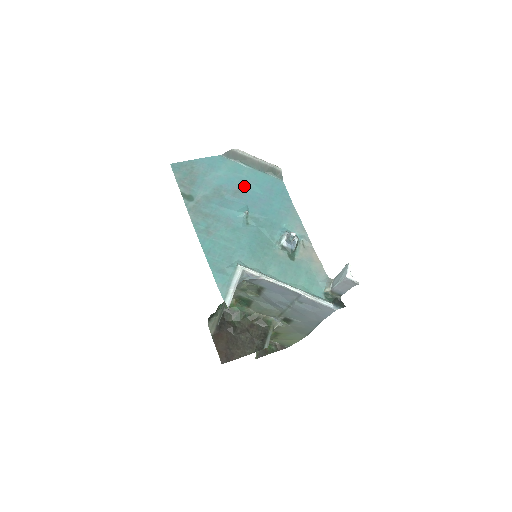
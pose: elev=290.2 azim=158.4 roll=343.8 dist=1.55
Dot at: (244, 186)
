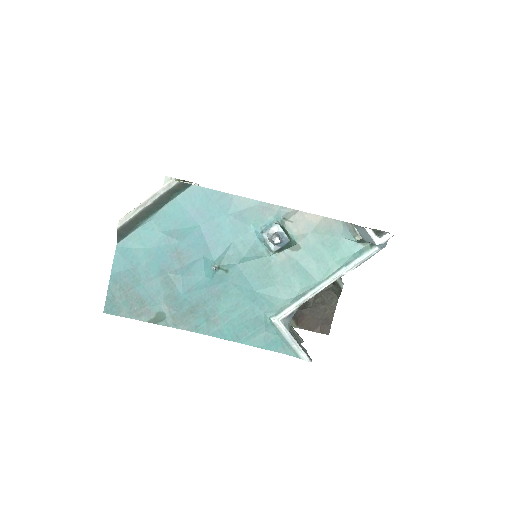
Dot at: (175, 242)
